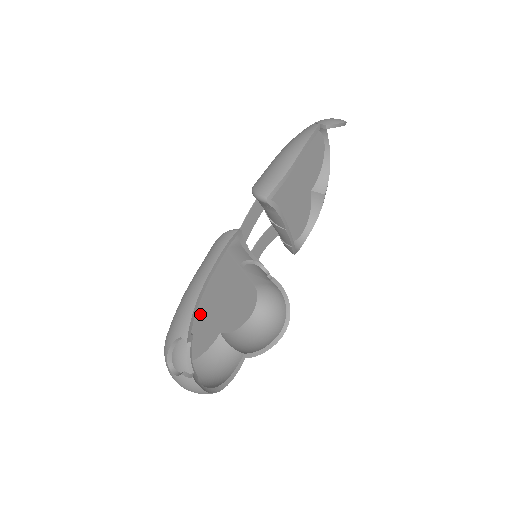
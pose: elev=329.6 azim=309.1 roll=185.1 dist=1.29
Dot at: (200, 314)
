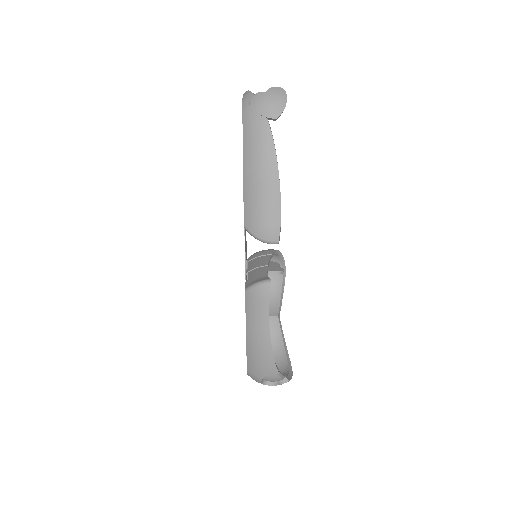
Dot at: occluded
